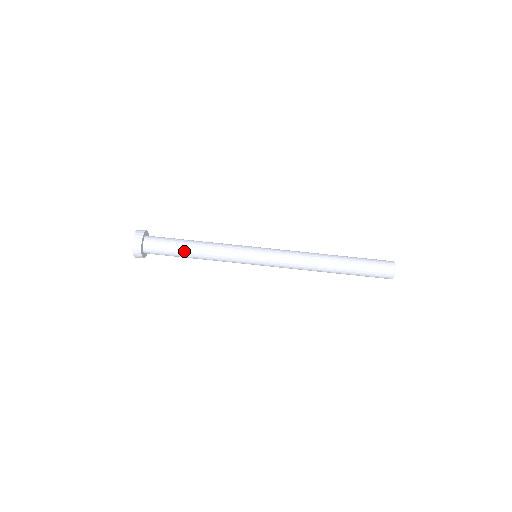
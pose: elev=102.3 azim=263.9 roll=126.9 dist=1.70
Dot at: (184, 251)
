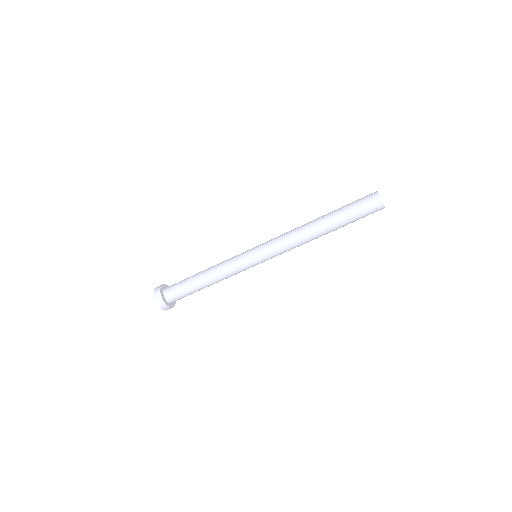
Dot at: (200, 289)
